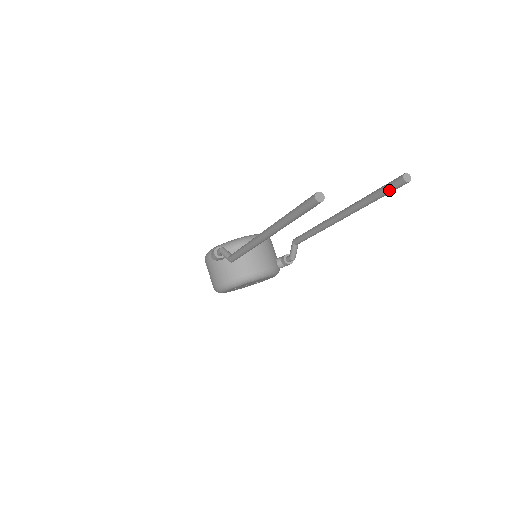
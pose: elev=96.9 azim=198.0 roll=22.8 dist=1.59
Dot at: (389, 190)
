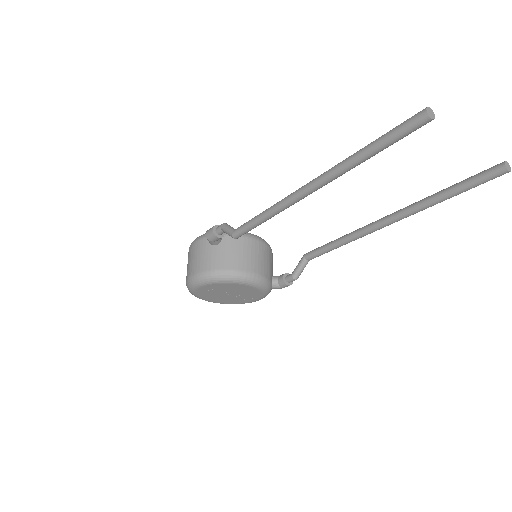
Dot at: (477, 181)
